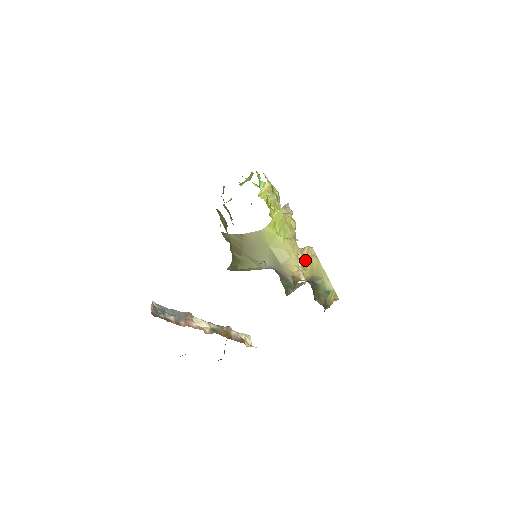
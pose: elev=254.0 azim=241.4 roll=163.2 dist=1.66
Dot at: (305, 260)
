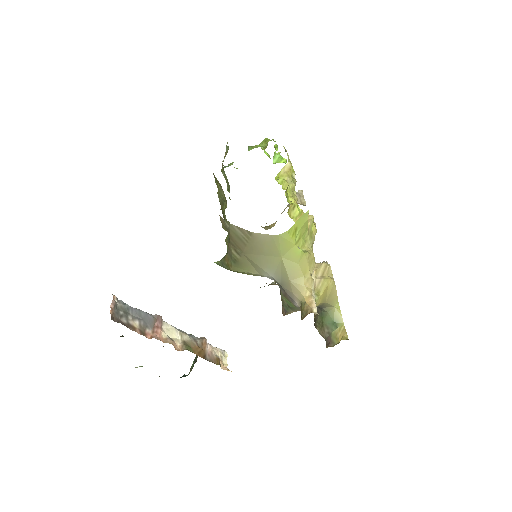
Dot at: (319, 281)
